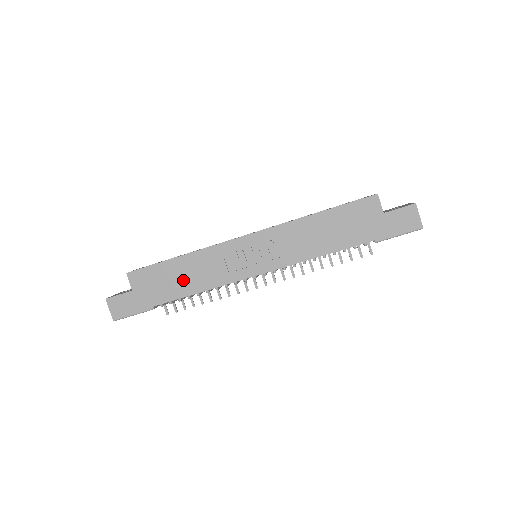
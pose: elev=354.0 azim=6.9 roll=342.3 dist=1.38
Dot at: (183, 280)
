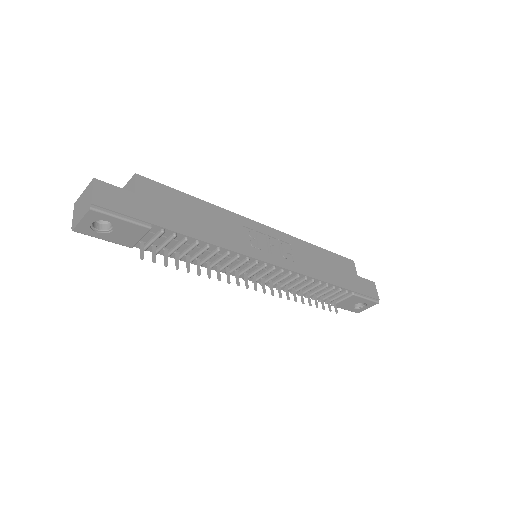
Dot at: (199, 222)
